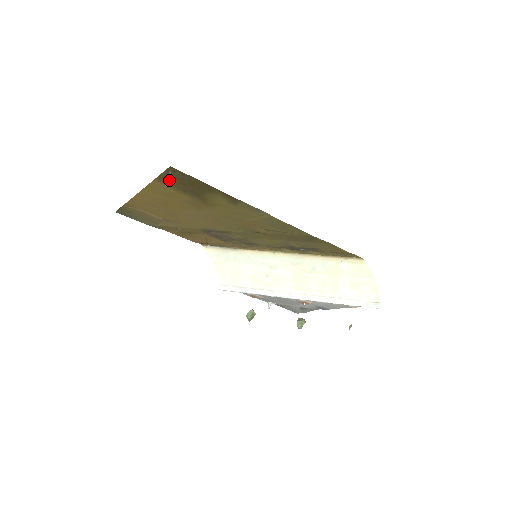
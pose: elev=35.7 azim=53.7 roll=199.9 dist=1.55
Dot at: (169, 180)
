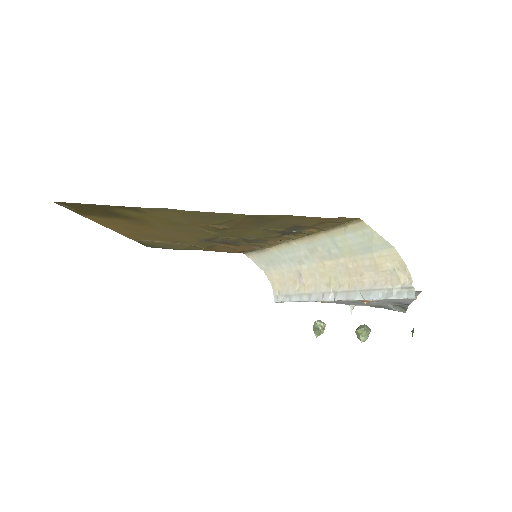
Dot at: (83, 212)
